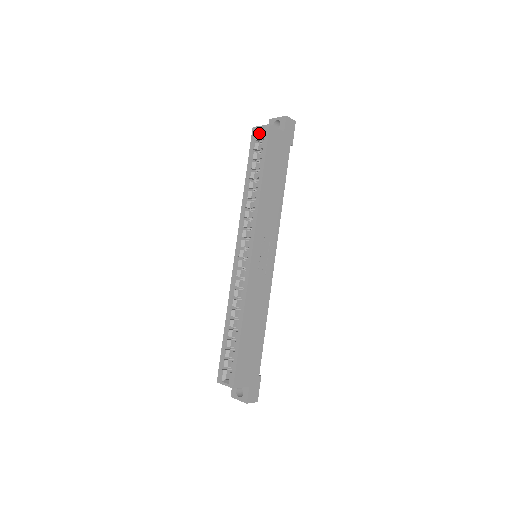
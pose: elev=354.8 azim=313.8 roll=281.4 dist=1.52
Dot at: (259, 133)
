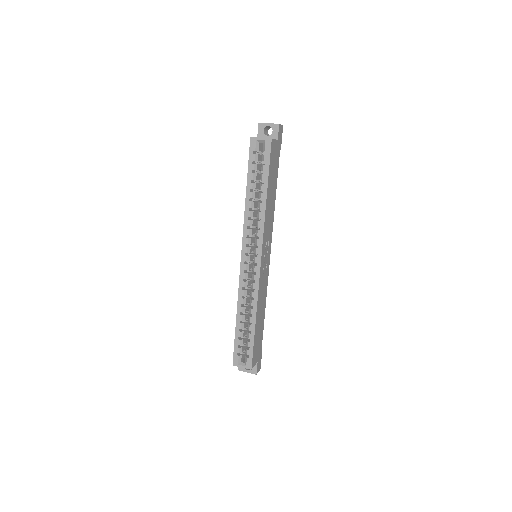
Dot at: (258, 144)
